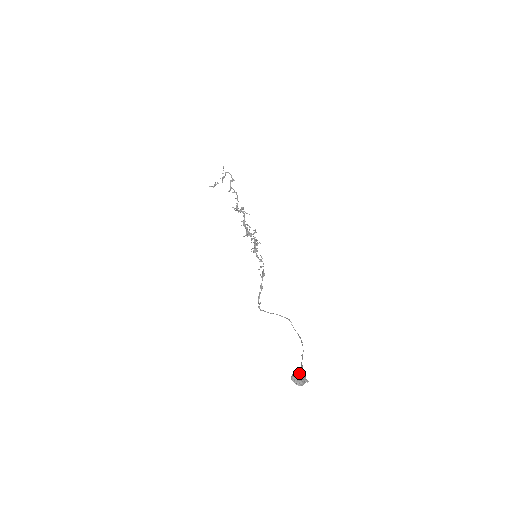
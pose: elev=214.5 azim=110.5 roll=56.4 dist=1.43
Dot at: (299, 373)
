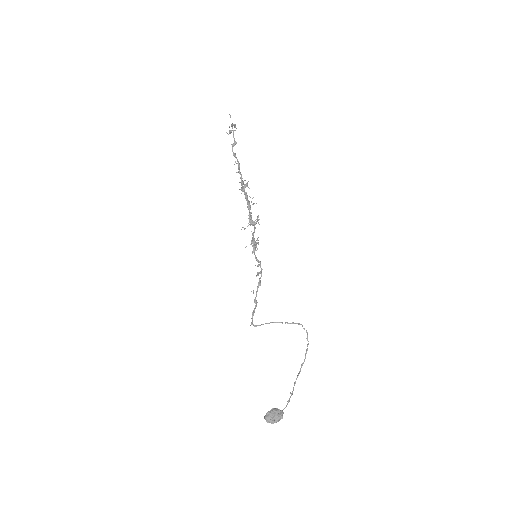
Dot at: (274, 412)
